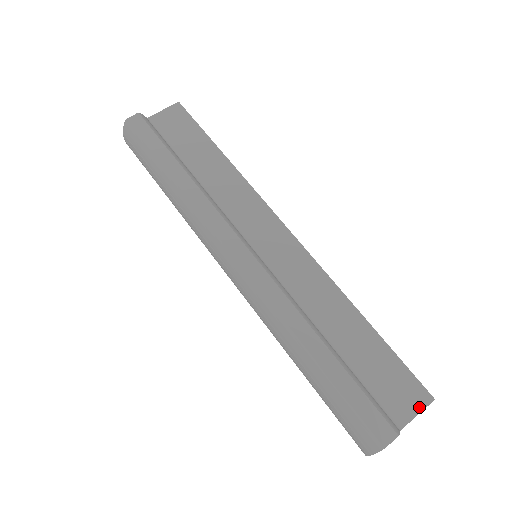
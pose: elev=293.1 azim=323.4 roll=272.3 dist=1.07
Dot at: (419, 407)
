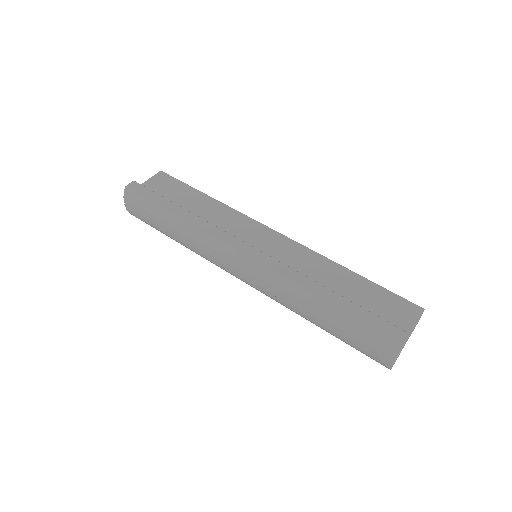
Dot at: (416, 317)
